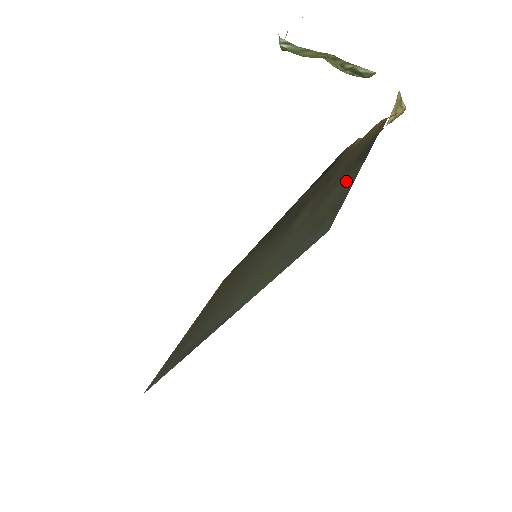
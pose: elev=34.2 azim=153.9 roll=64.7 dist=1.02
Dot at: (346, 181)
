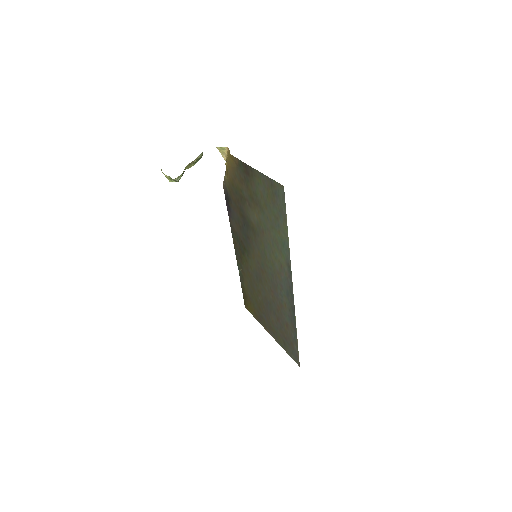
Dot at: (257, 180)
